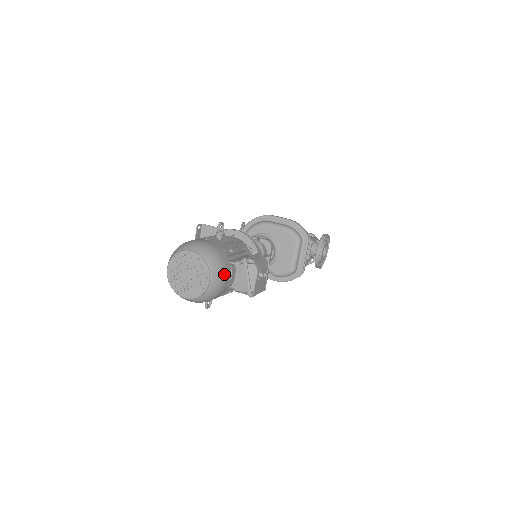
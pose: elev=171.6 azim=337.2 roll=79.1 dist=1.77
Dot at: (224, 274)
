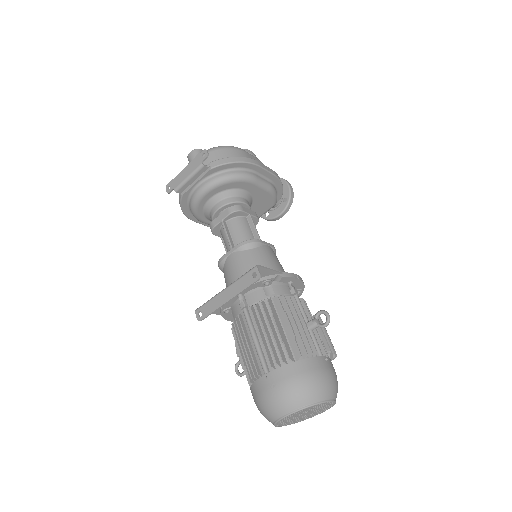
Dot at: occluded
